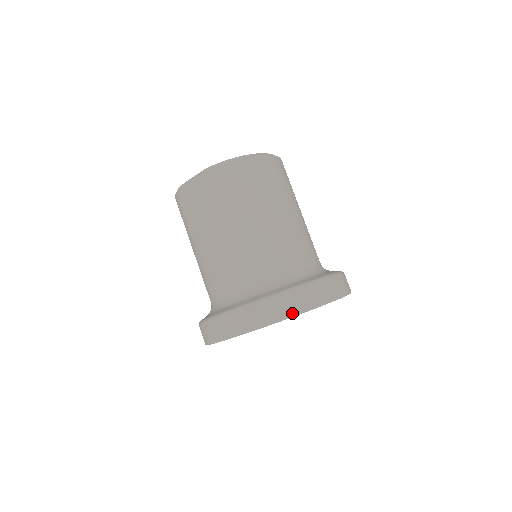
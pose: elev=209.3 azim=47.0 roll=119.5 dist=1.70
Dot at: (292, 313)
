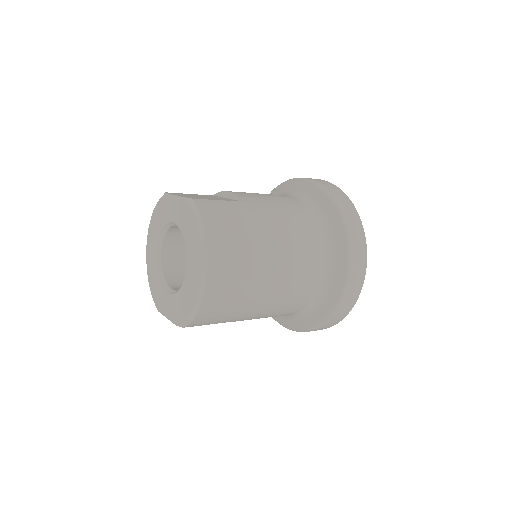
Dot at: (338, 322)
